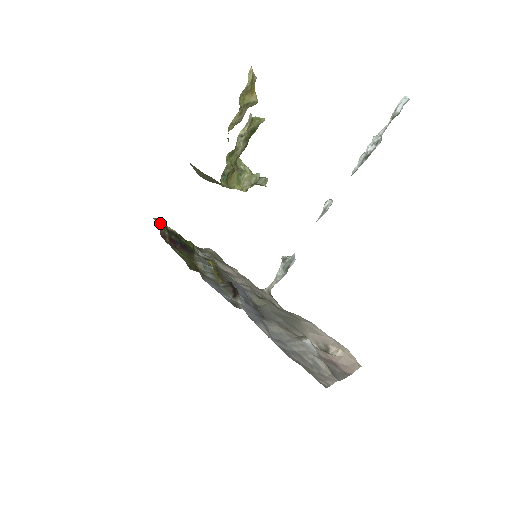
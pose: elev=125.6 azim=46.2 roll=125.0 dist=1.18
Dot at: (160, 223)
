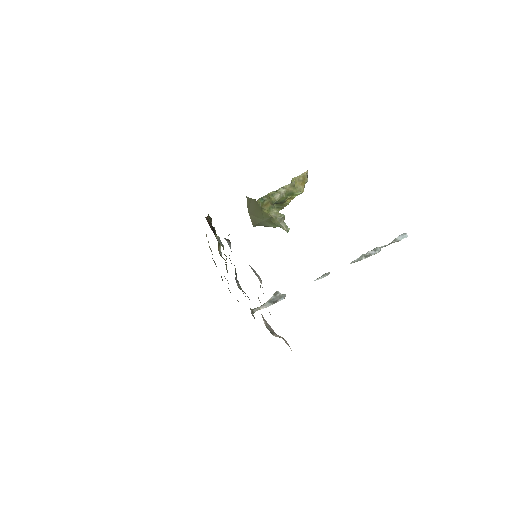
Dot at: occluded
